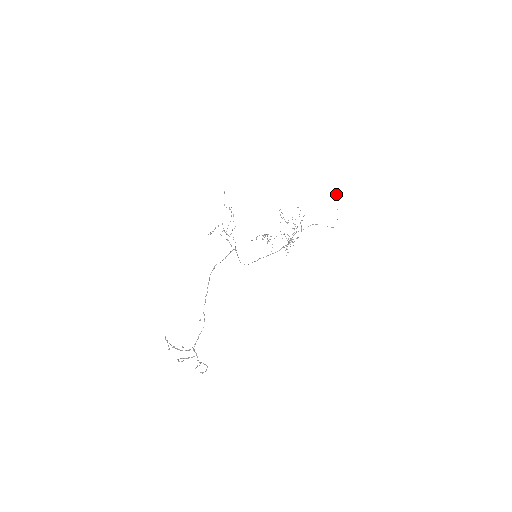
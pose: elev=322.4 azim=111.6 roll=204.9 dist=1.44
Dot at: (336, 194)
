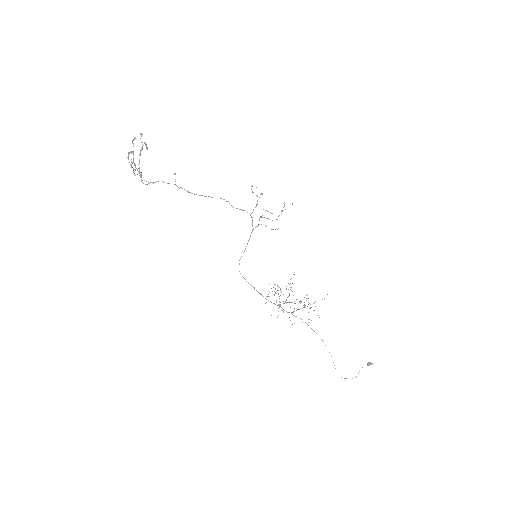
Dot at: (371, 363)
